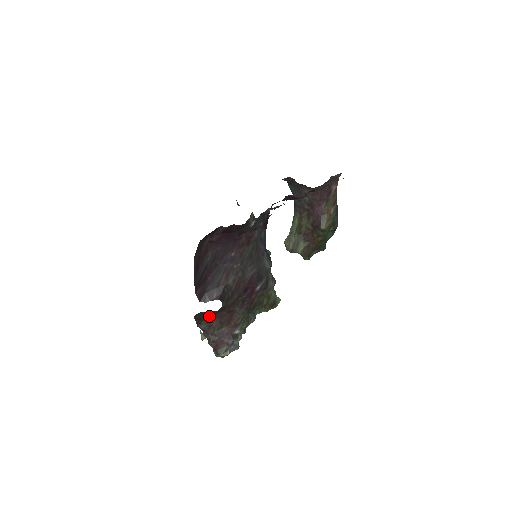
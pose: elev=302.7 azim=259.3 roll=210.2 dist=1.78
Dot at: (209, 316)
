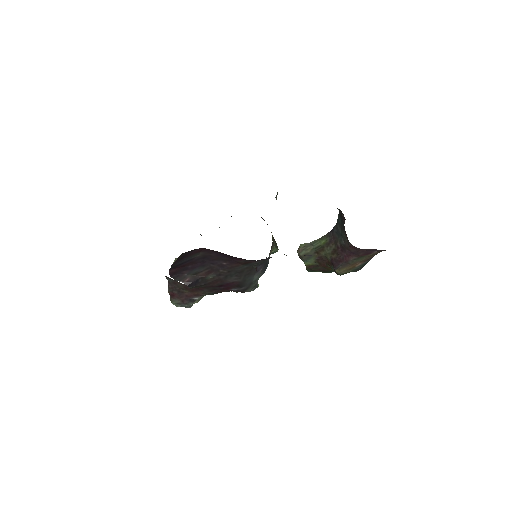
Dot at: occluded
